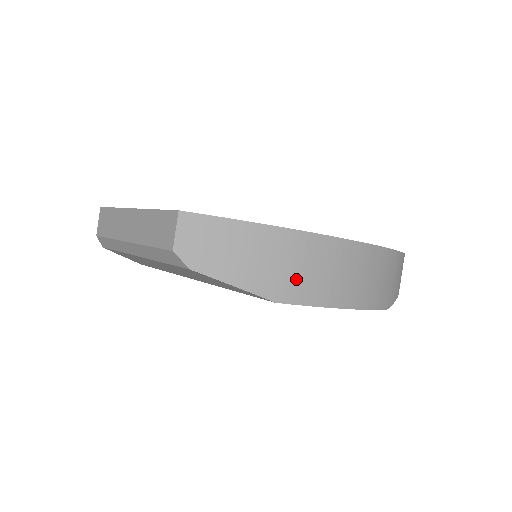
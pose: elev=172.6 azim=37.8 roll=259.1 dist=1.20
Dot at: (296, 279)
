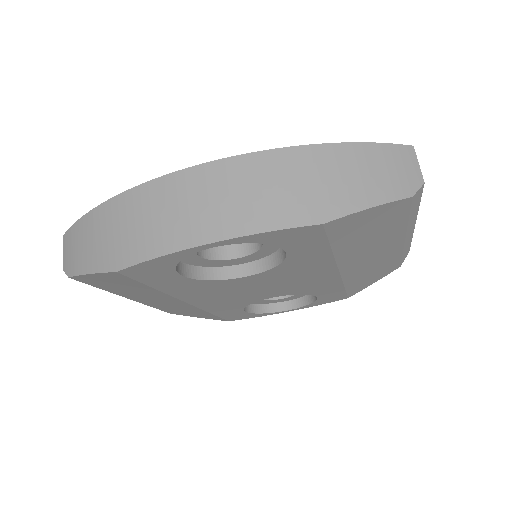
Dot at: (130, 239)
